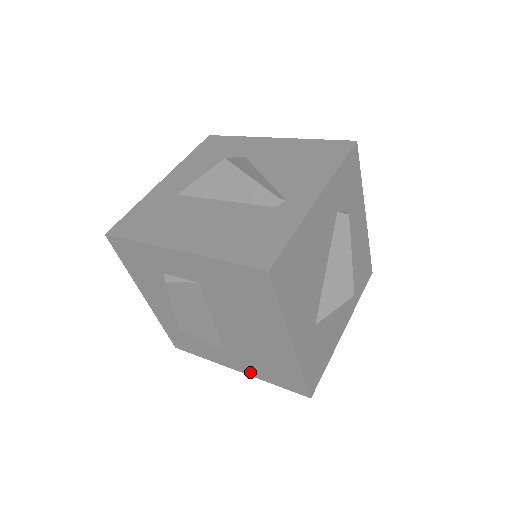
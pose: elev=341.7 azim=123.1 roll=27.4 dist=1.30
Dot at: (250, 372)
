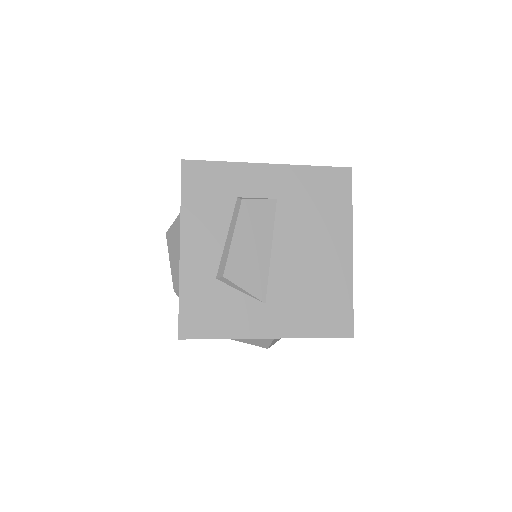
Dot at: (288, 330)
